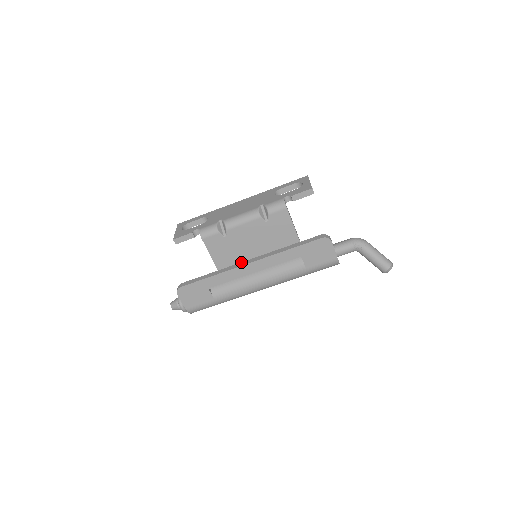
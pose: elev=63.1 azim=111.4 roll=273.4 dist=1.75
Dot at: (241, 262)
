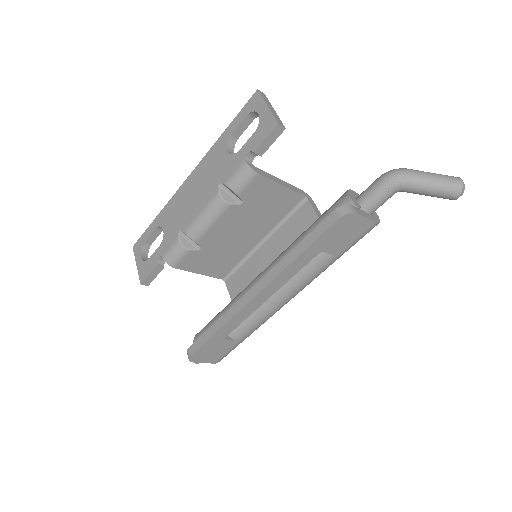
Dot at: (244, 295)
